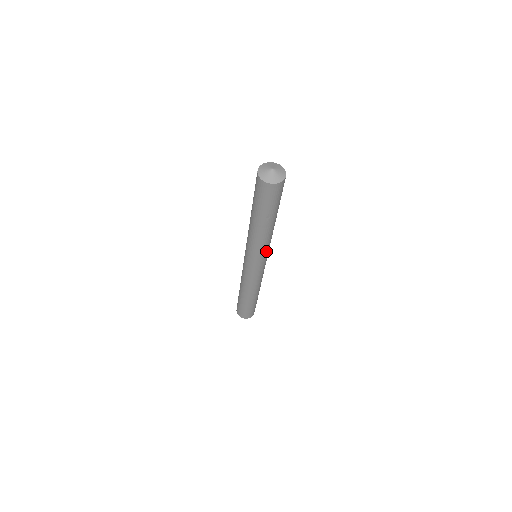
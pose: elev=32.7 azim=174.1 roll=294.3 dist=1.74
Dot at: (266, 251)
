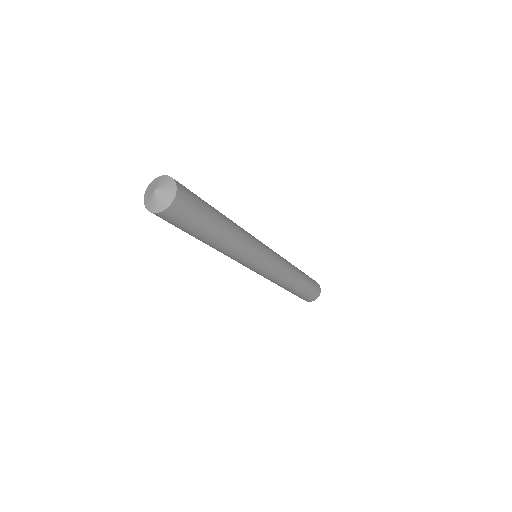
Dot at: (243, 261)
